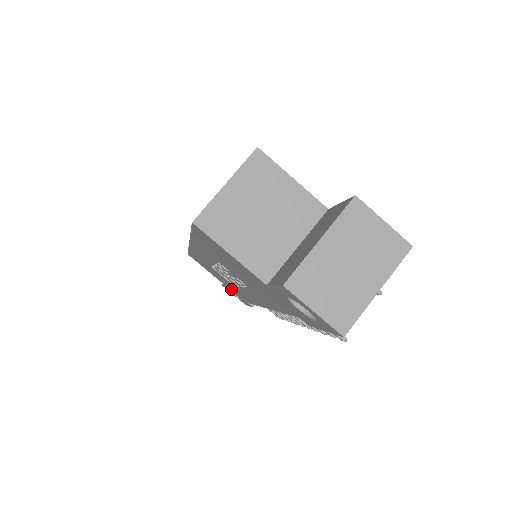
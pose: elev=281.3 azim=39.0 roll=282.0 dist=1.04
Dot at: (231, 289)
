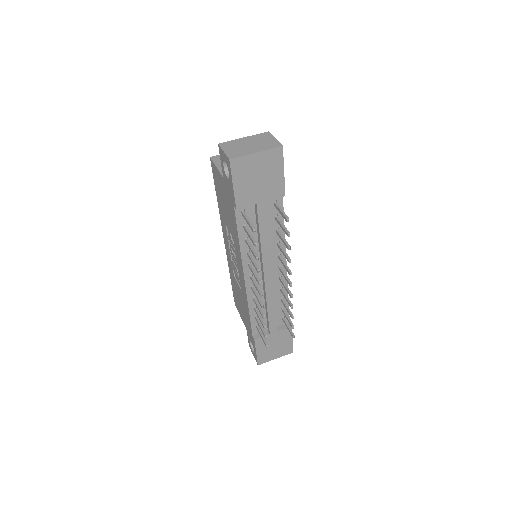
Dot at: (247, 324)
